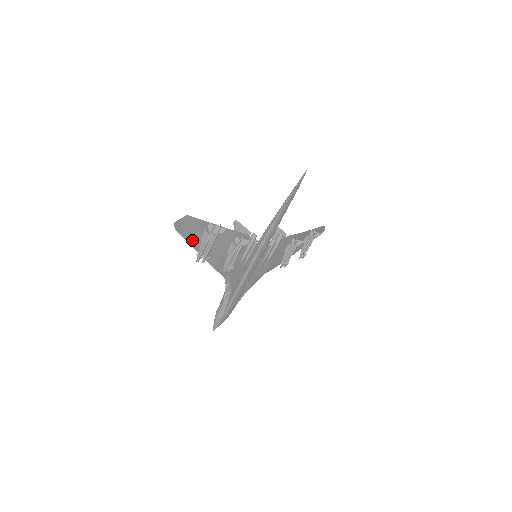
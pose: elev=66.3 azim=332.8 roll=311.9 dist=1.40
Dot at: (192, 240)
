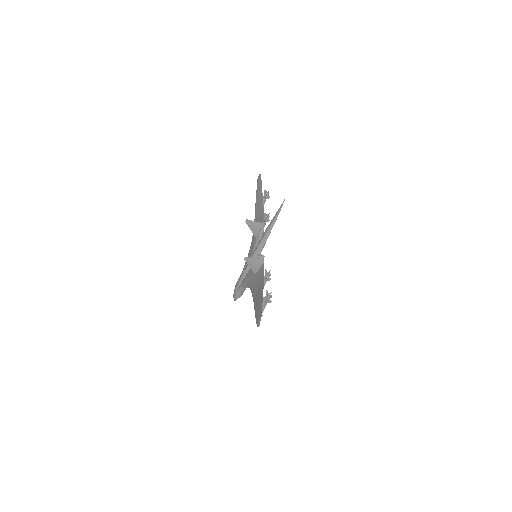
Dot at: occluded
